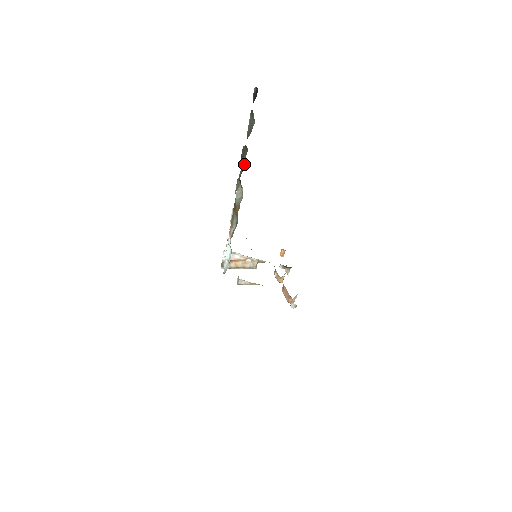
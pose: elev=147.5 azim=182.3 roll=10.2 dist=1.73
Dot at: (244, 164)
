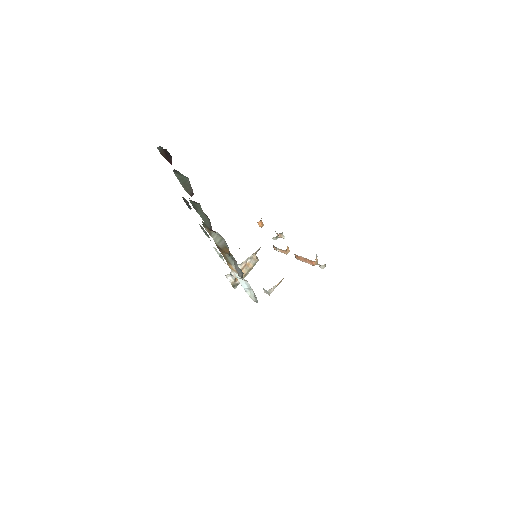
Dot at: (206, 217)
